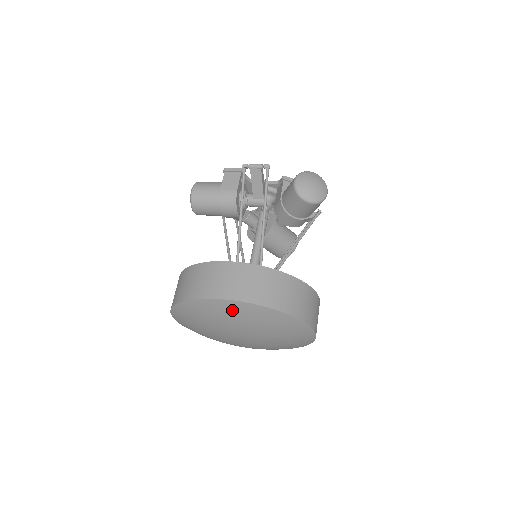
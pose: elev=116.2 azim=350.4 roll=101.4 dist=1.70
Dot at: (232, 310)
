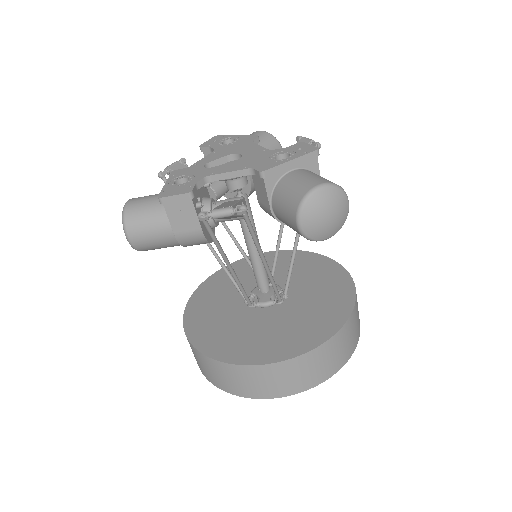
Dot at: occluded
